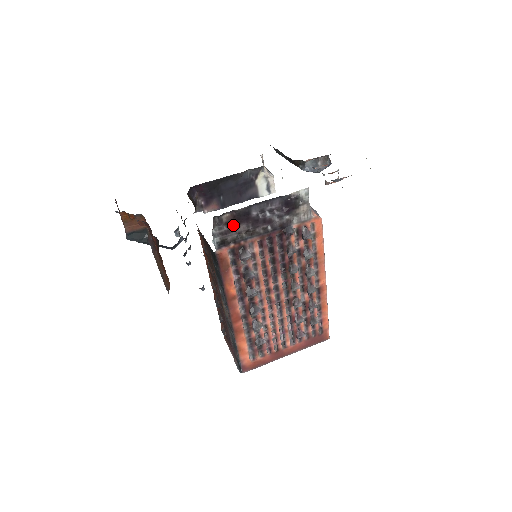
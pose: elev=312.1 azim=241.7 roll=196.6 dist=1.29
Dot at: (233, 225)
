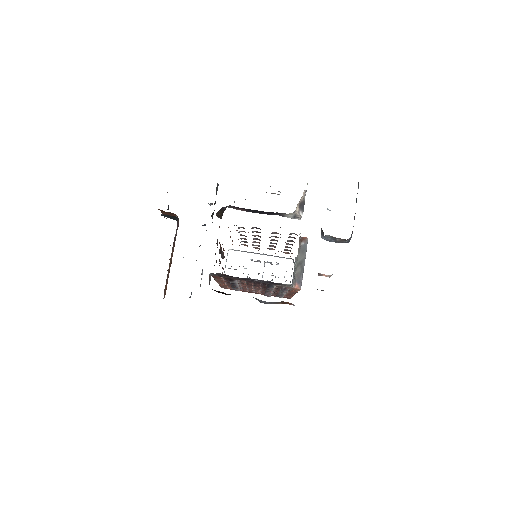
Dot at: (227, 276)
